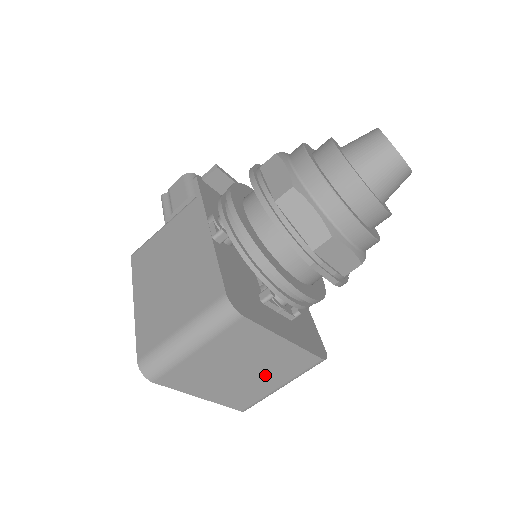
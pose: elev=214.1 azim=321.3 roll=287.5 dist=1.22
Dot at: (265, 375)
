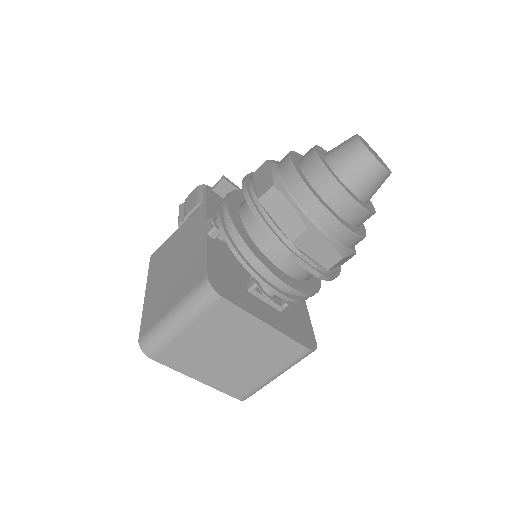
Dot at: (255, 362)
